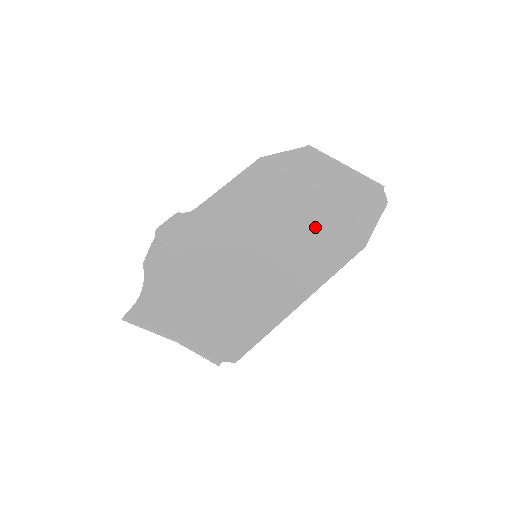
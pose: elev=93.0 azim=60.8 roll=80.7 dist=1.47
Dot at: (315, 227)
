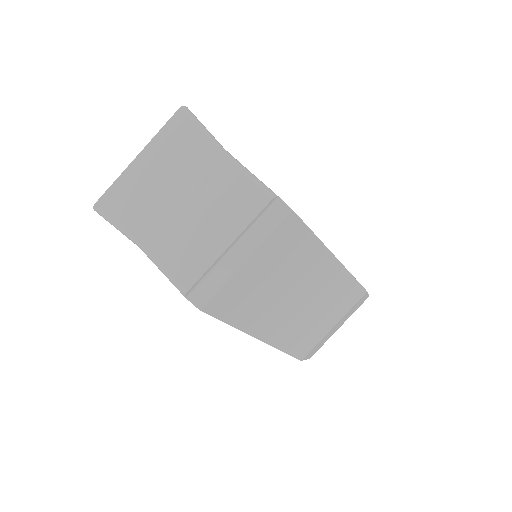
Dot at: occluded
